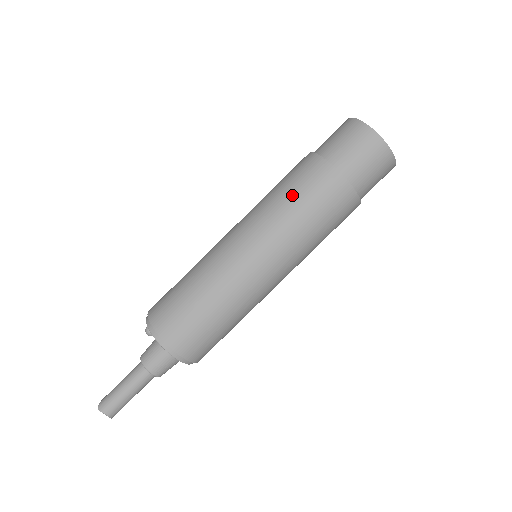
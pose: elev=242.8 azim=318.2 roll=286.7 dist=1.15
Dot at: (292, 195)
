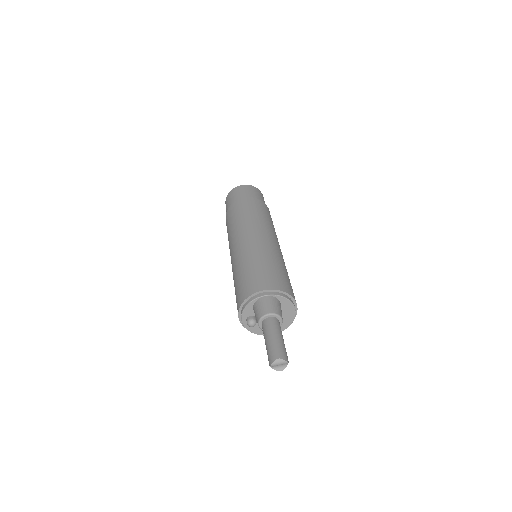
Dot at: (231, 222)
